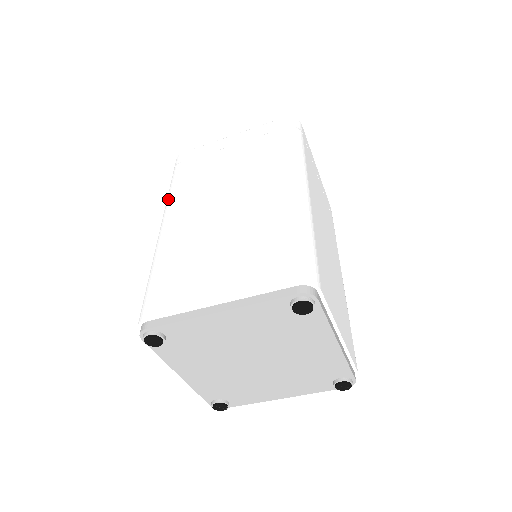
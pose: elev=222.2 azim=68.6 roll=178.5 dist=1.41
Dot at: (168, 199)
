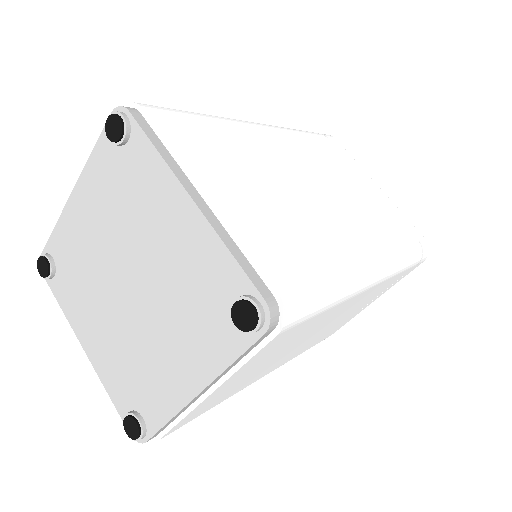
Dot at: occluded
